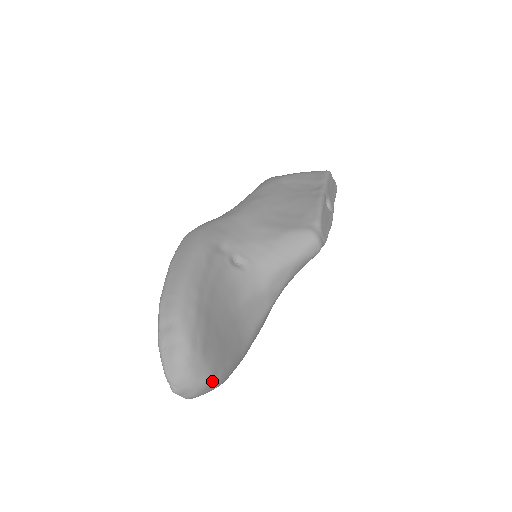
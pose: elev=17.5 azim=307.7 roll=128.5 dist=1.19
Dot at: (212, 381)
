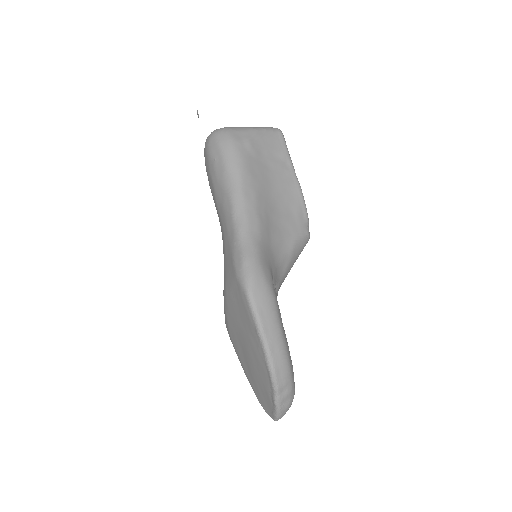
Dot at: occluded
